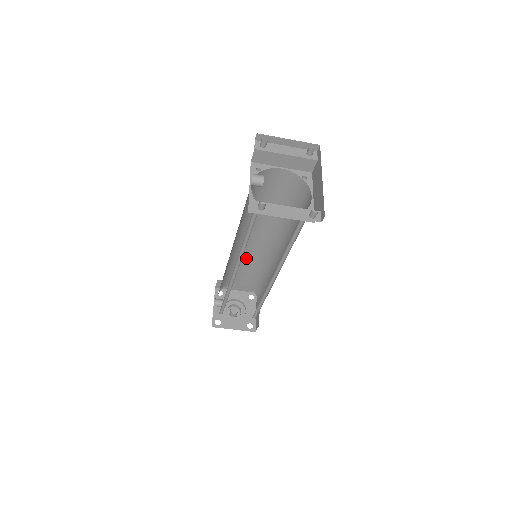
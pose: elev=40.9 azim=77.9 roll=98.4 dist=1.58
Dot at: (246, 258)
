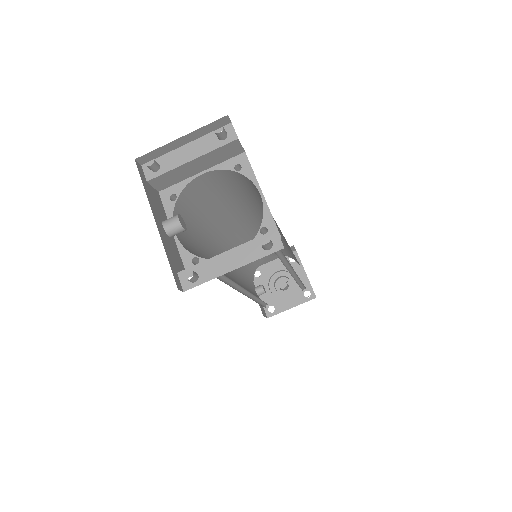
Dot at: occluded
